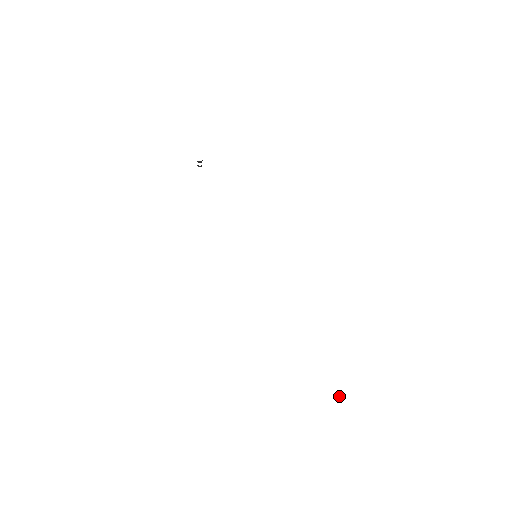
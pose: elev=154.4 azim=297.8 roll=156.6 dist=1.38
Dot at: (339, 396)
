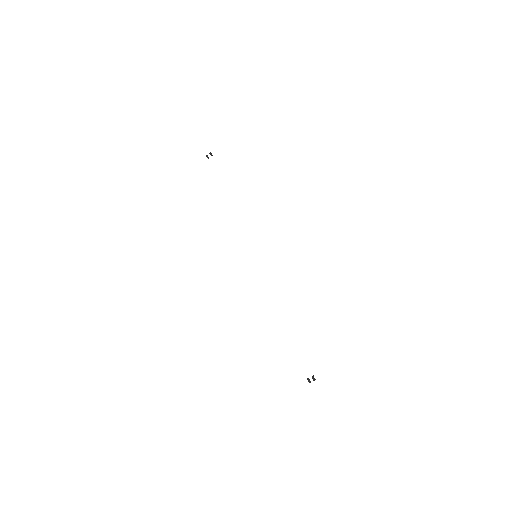
Dot at: (314, 379)
